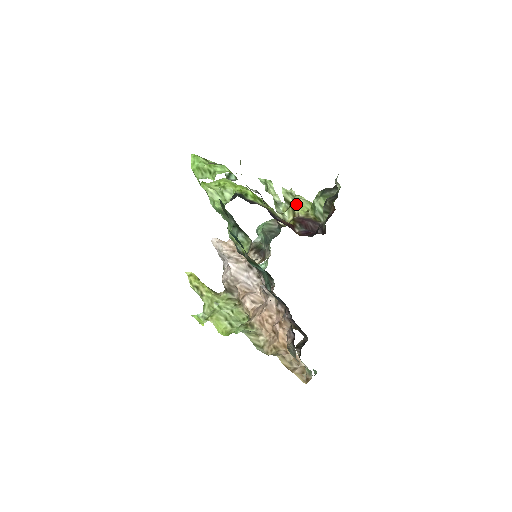
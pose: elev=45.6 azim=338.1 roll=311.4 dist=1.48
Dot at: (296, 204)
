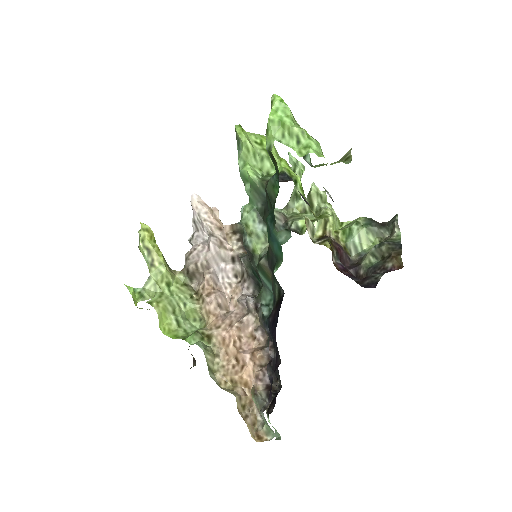
Dot at: (332, 218)
